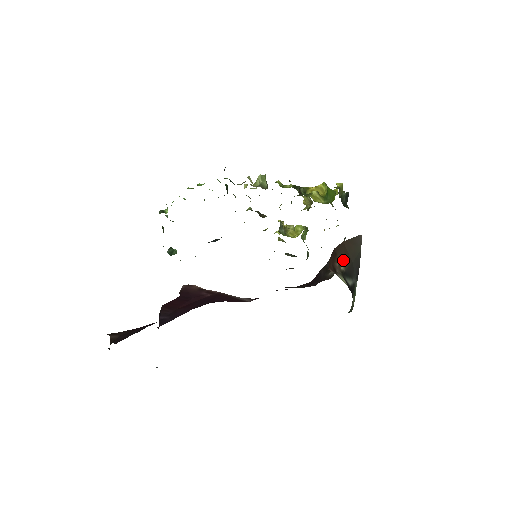
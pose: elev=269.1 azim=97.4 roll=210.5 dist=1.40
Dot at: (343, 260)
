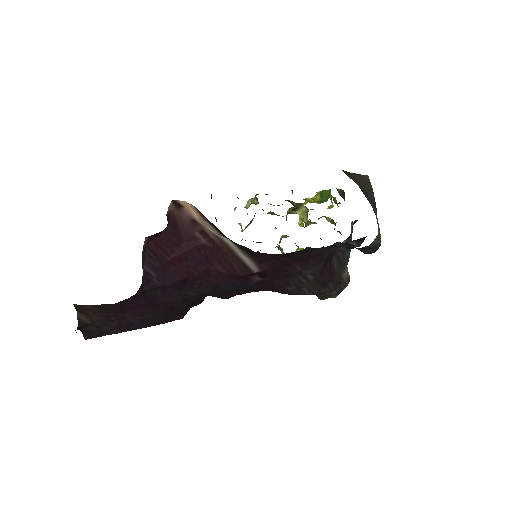
Dot at: (354, 181)
